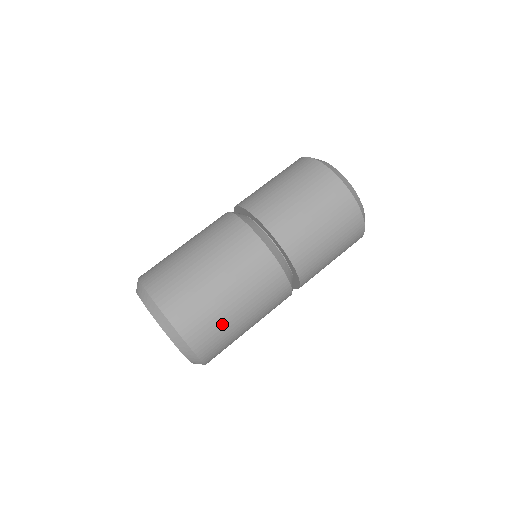
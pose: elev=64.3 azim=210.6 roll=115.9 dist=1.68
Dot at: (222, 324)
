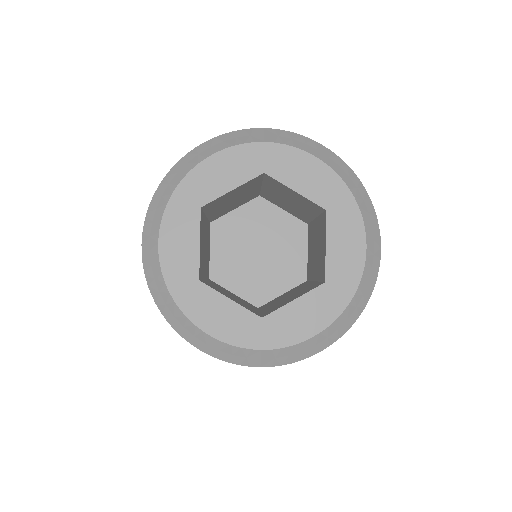
Dot at: occluded
